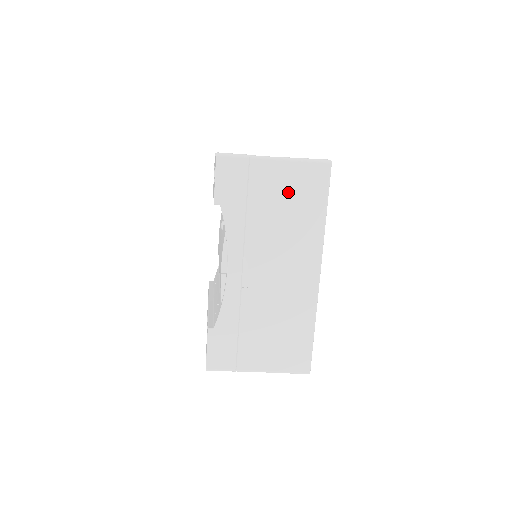
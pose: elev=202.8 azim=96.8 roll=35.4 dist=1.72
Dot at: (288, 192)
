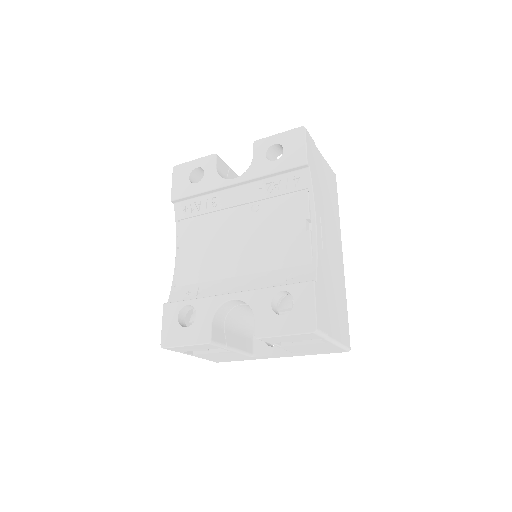
Dot at: (327, 182)
